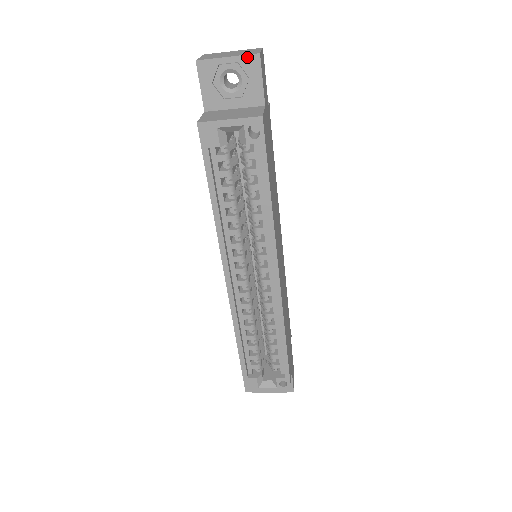
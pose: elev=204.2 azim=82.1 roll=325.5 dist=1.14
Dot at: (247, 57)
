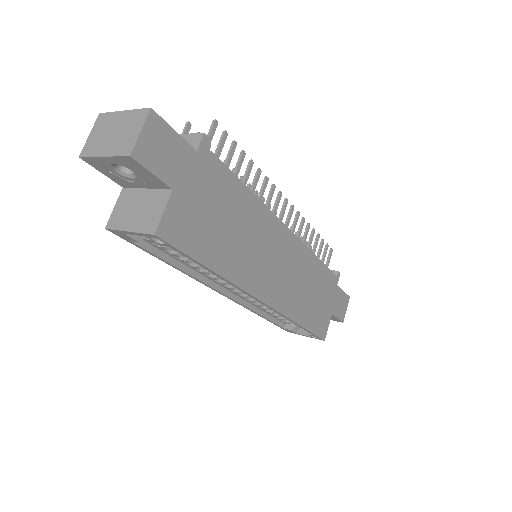
Dot at: (121, 158)
